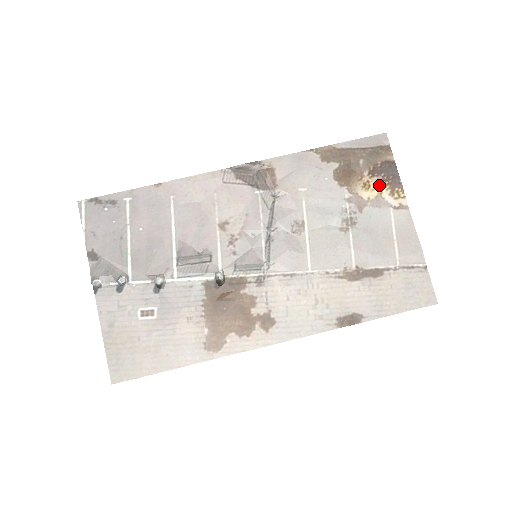
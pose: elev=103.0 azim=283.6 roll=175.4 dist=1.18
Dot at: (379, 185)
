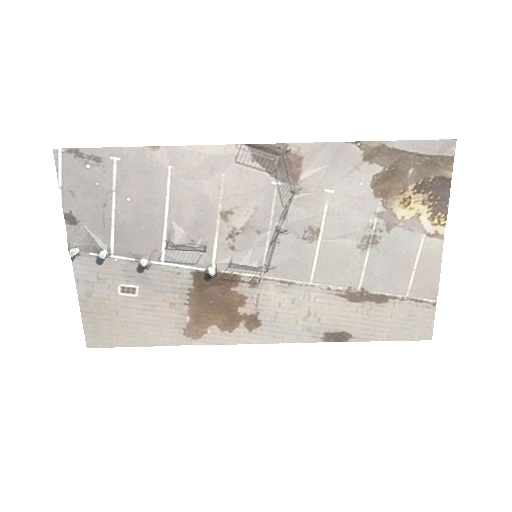
Dot at: (421, 205)
